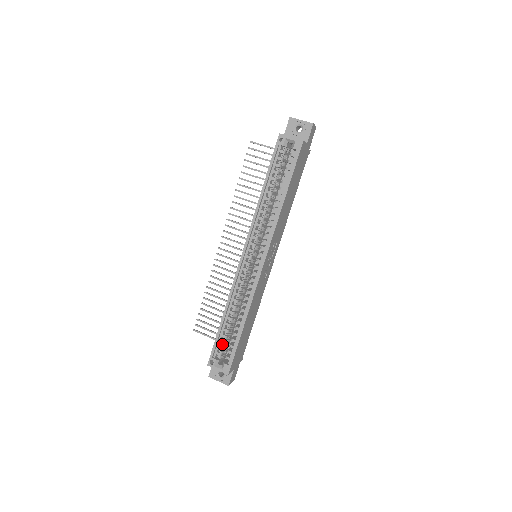
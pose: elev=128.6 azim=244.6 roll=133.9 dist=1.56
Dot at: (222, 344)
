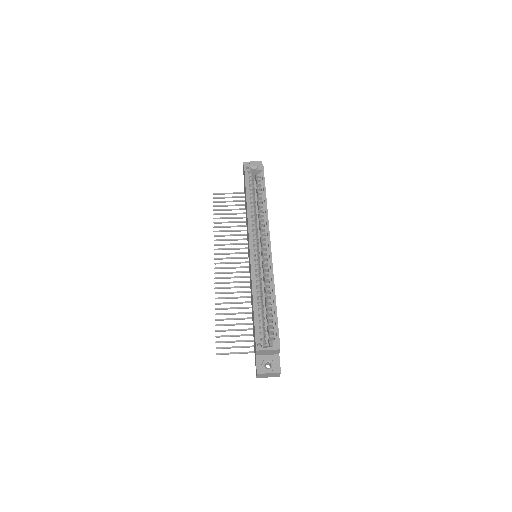
Dot at: (261, 327)
